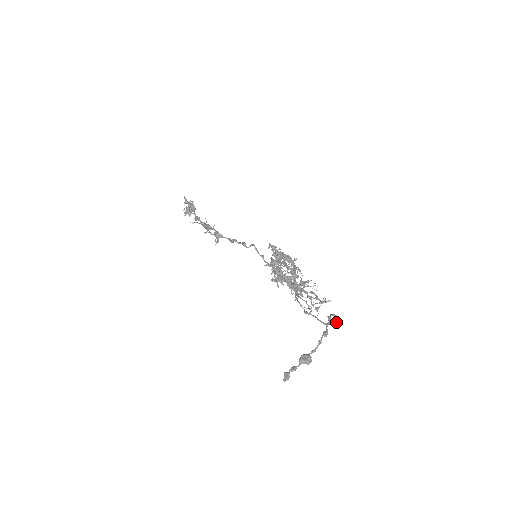
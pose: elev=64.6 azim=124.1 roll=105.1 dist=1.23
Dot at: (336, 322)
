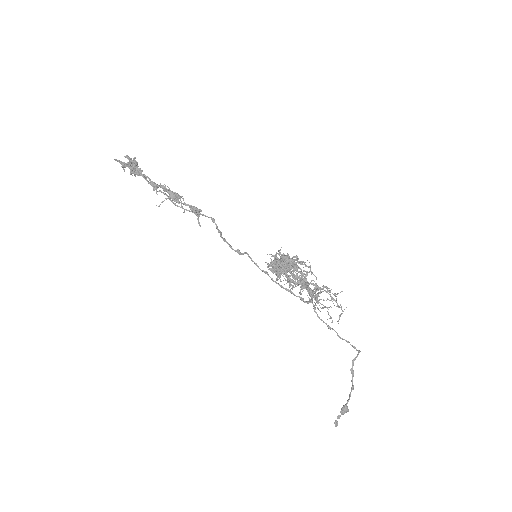
Dot at: occluded
